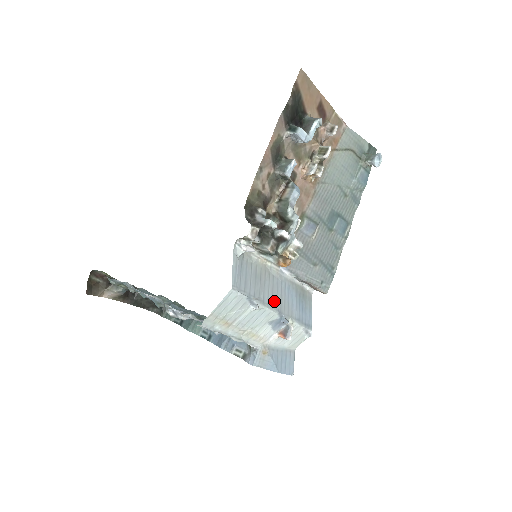
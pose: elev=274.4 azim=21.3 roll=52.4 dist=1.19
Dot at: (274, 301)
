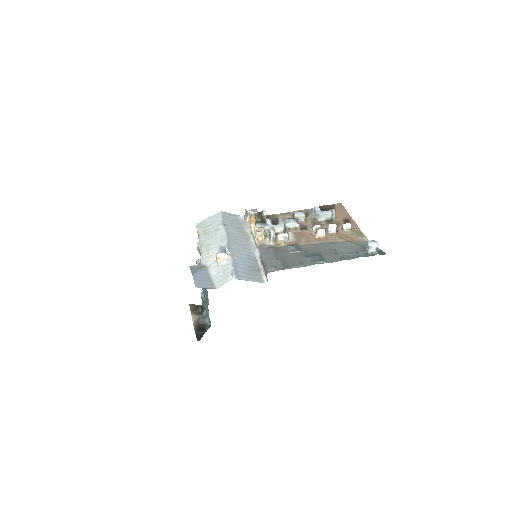
Dot at: (233, 240)
